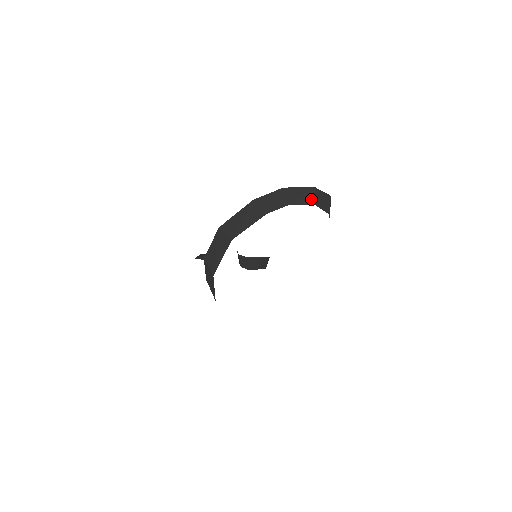
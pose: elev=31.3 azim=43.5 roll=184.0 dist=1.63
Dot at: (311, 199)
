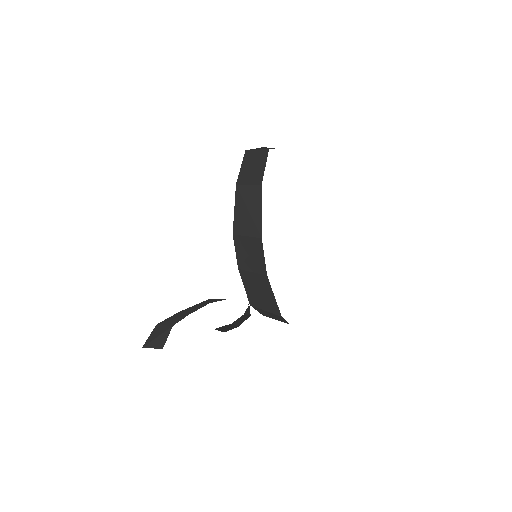
Dot at: occluded
